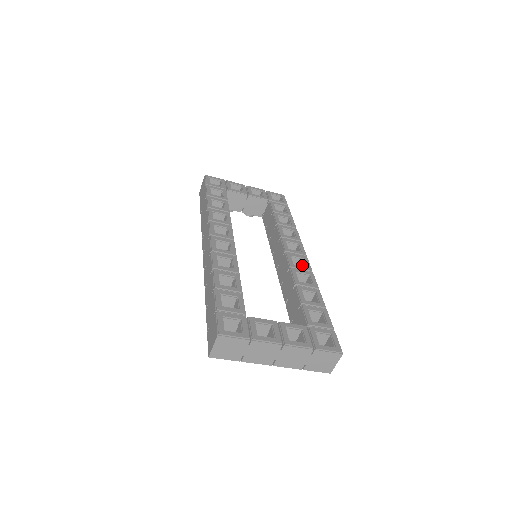
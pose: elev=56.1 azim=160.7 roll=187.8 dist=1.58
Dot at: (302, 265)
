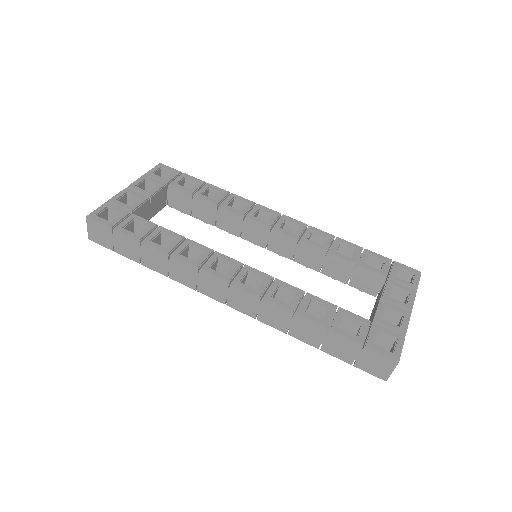
Dot at: (289, 226)
